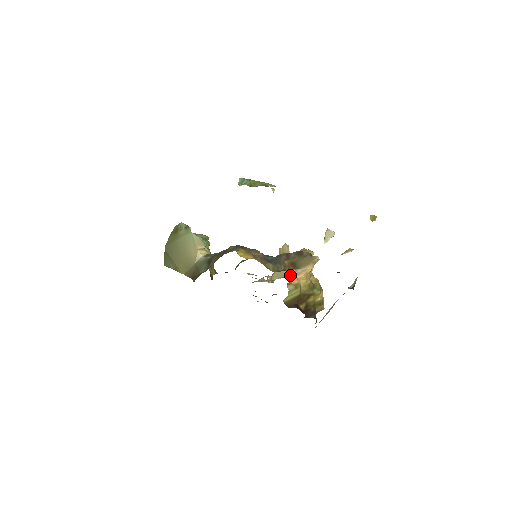
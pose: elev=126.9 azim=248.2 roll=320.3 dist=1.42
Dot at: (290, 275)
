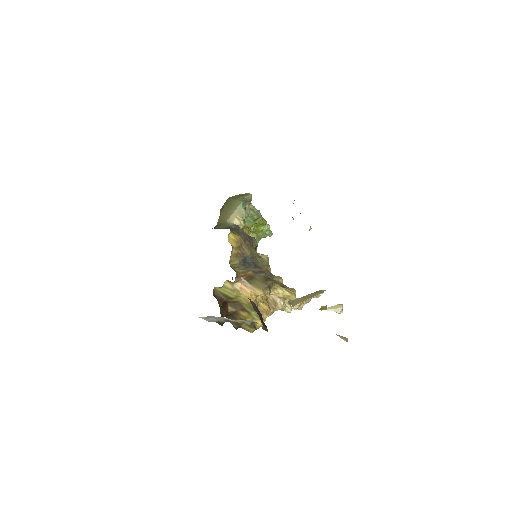
Dot at: (295, 308)
